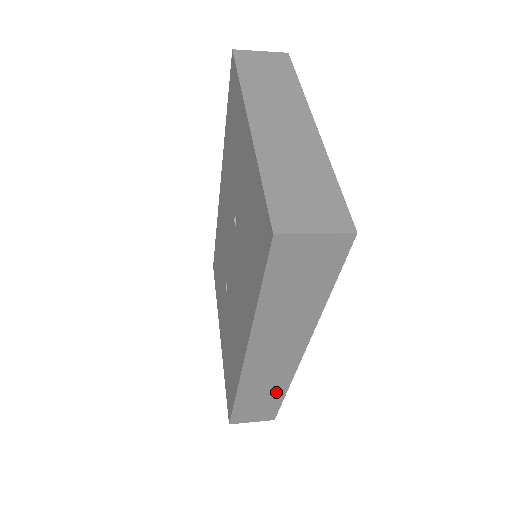
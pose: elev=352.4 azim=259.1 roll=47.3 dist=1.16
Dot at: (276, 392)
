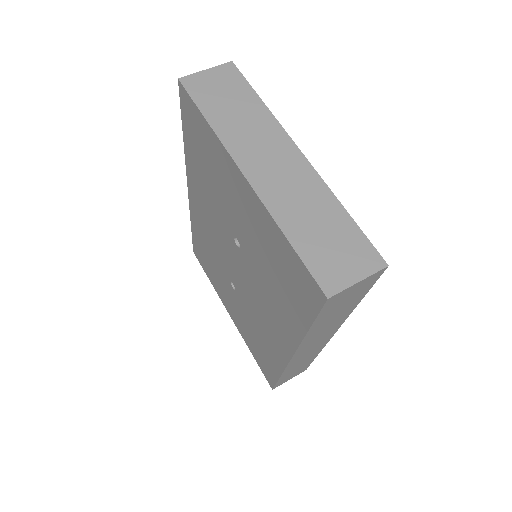
Dot at: (310, 359)
